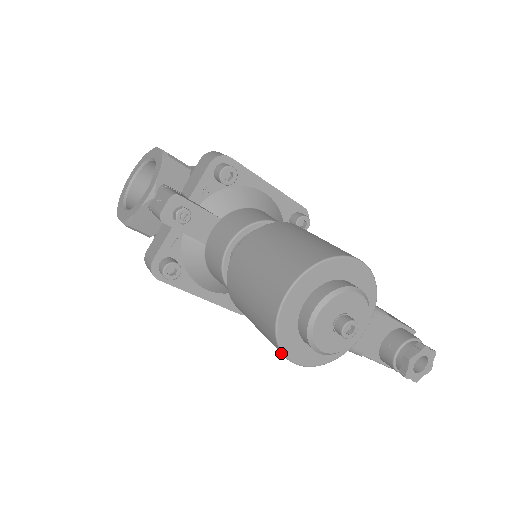
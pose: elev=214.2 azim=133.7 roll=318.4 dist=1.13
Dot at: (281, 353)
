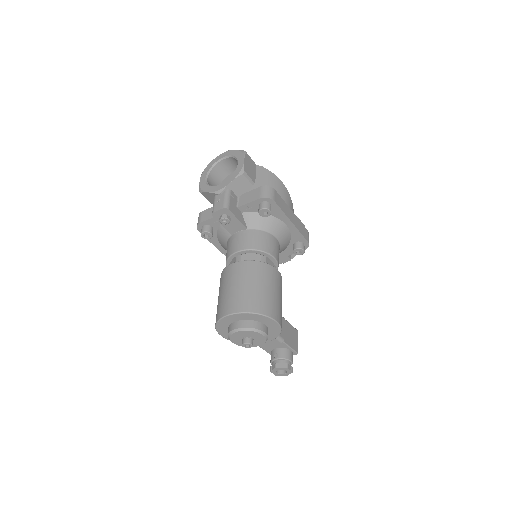
Dot at: (216, 329)
